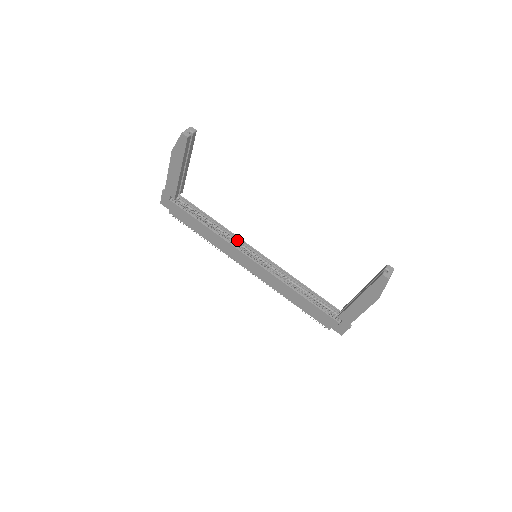
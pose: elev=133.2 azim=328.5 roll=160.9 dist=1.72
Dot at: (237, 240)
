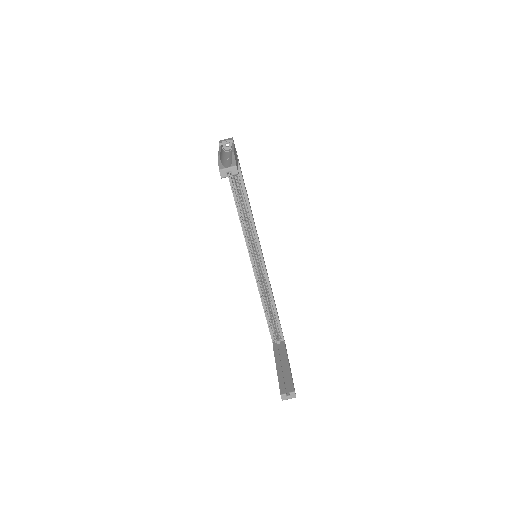
Dot at: (254, 230)
